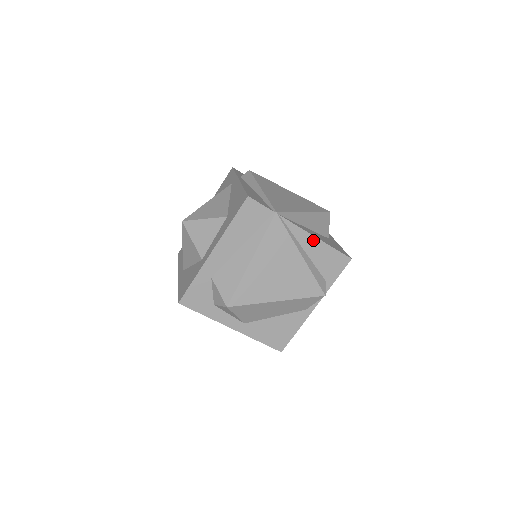
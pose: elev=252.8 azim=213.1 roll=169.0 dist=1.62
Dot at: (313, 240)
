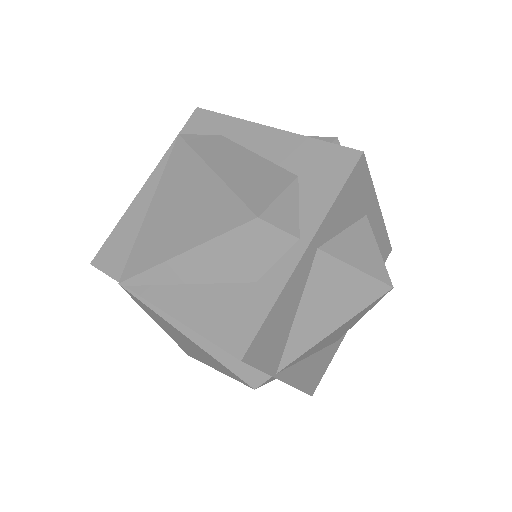
Dot at: (179, 320)
